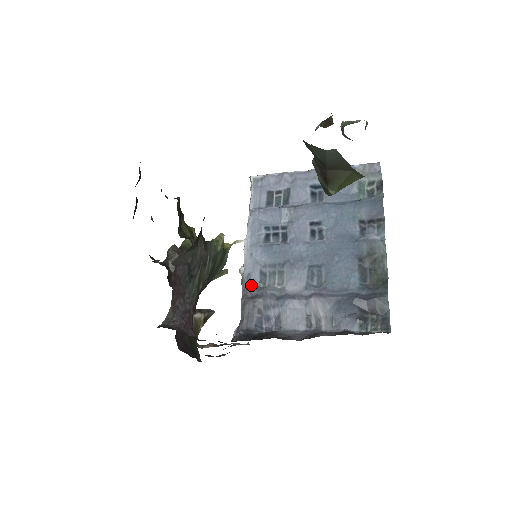
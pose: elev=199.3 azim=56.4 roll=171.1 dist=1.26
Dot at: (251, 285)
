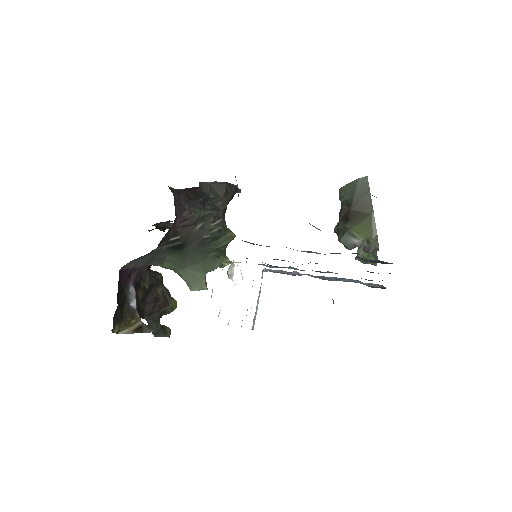
Dot at: occluded
